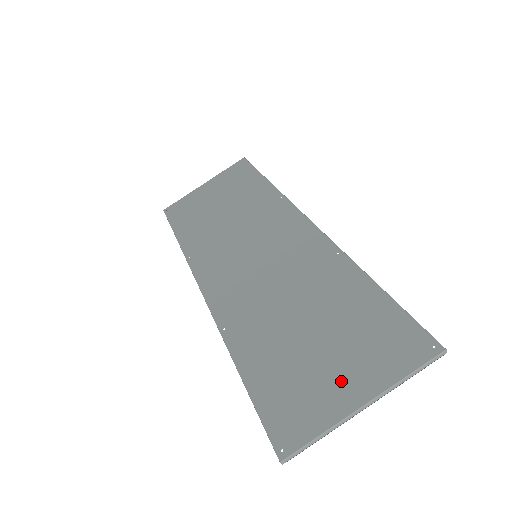
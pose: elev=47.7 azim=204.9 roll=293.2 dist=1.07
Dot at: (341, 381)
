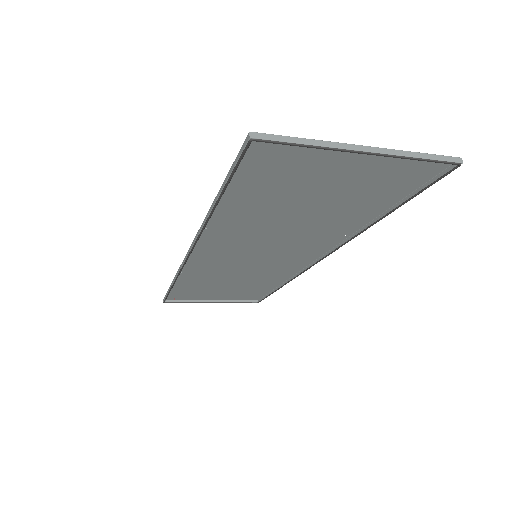
Dot at: (339, 166)
